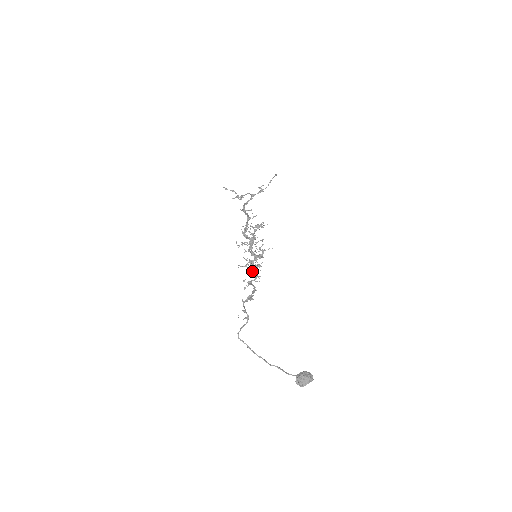
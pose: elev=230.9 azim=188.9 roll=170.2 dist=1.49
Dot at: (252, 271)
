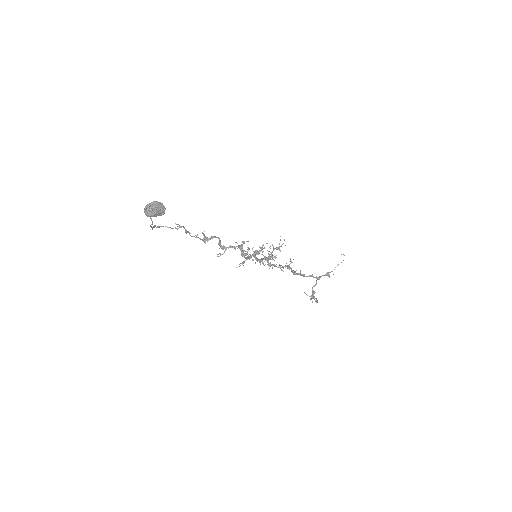
Dot at: occluded
